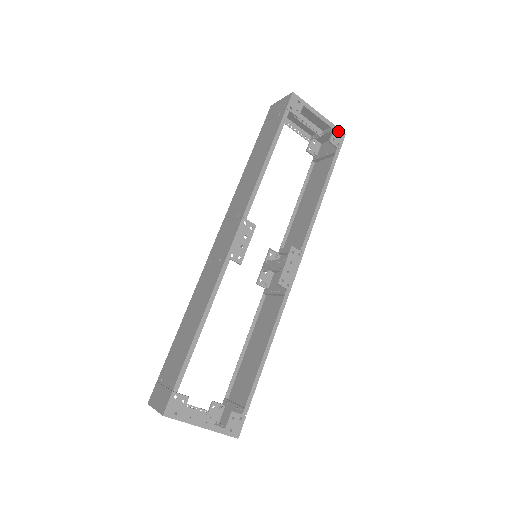
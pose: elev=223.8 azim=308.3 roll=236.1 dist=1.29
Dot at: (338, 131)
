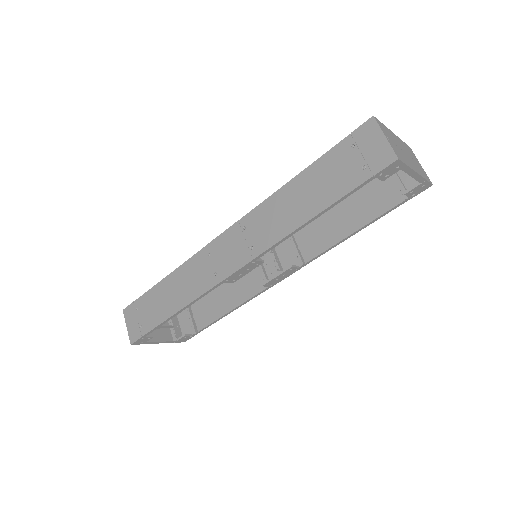
Dot at: (425, 184)
